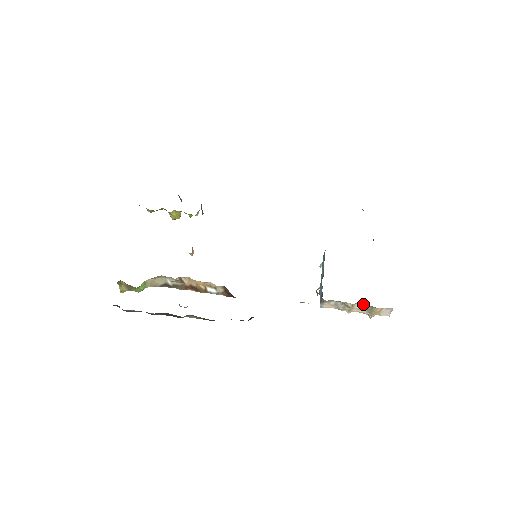
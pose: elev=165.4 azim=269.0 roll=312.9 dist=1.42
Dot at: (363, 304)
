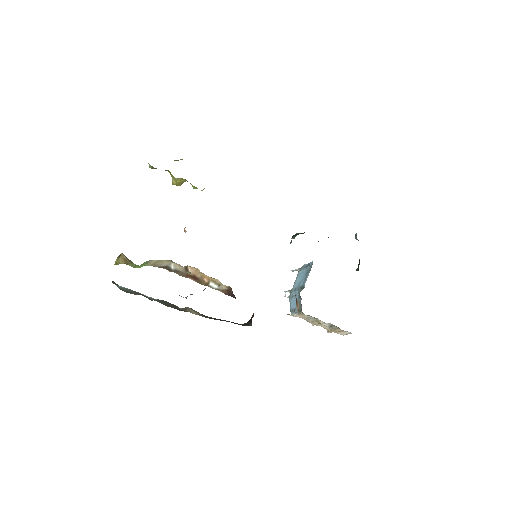
Dot at: (332, 324)
